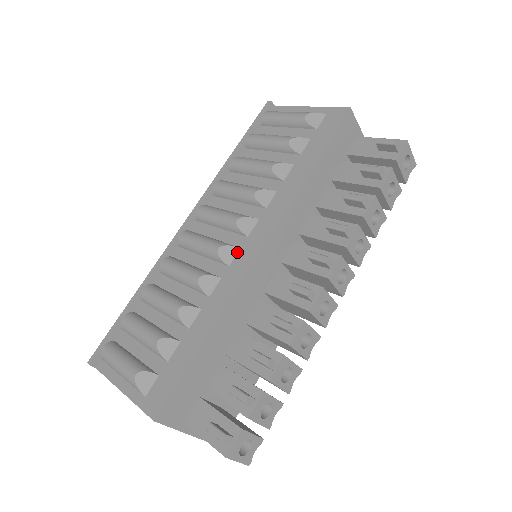
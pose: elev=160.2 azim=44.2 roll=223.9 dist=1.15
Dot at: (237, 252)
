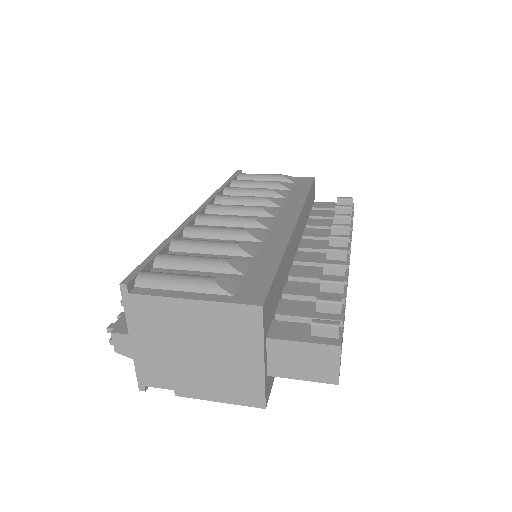
Dot at: (272, 223)
